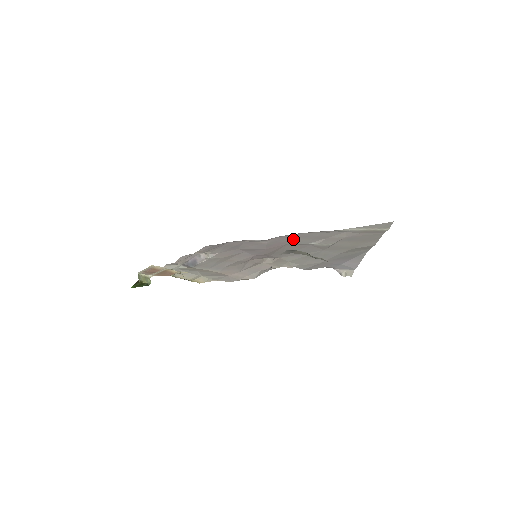
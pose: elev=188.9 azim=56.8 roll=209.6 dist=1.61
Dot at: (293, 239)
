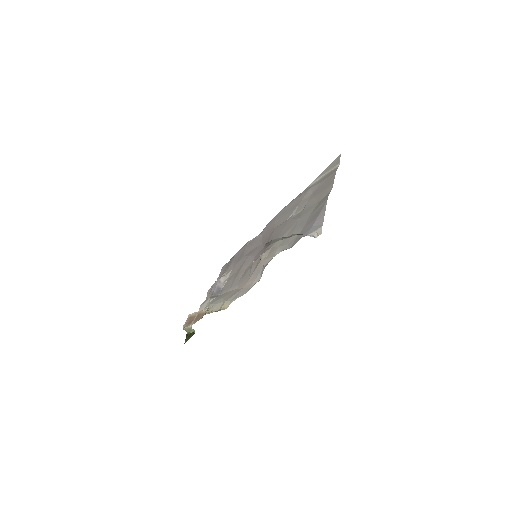
Dot at: (277, 221)
